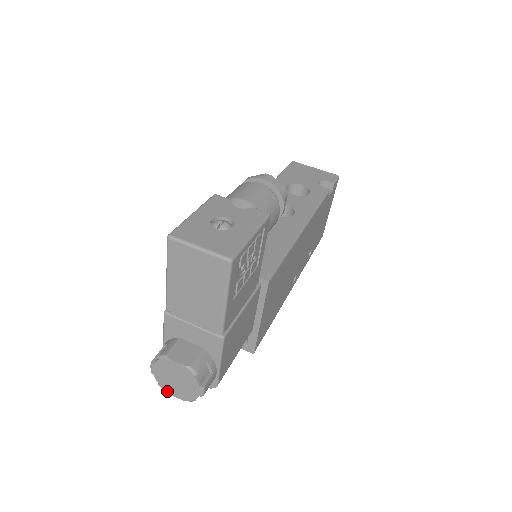
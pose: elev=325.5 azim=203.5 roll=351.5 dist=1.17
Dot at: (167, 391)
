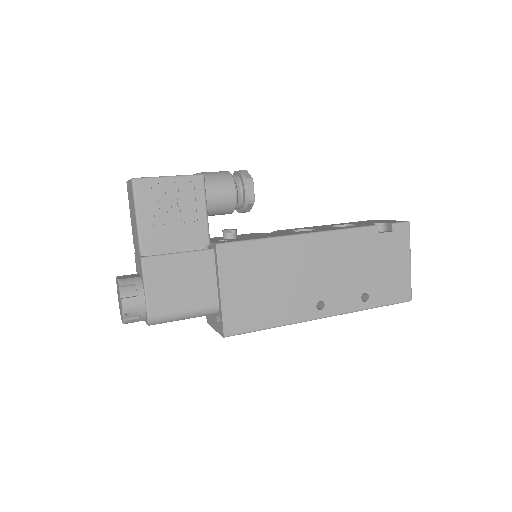
Dot at: (121, 317)
